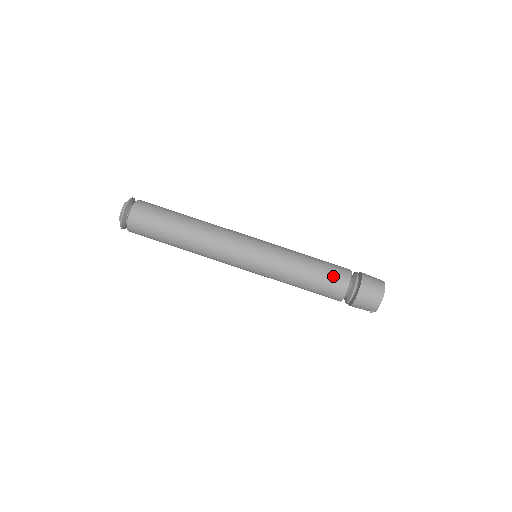
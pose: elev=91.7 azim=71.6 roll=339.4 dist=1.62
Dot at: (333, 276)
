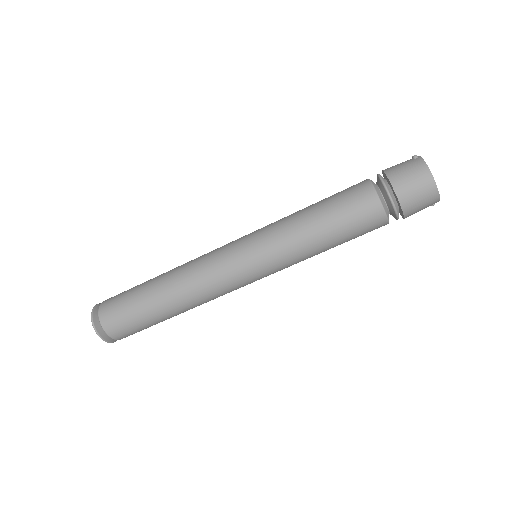
Dot at: (359, 221)
